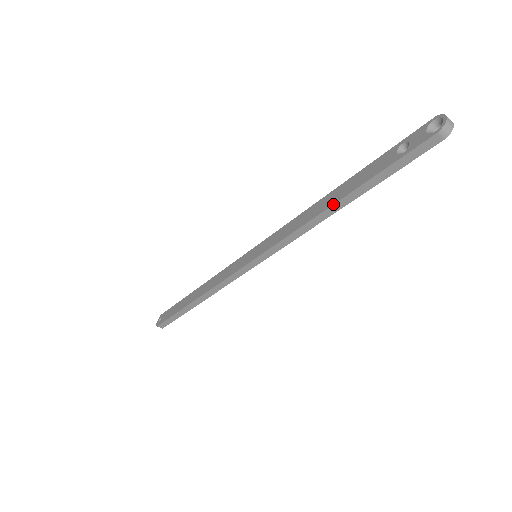
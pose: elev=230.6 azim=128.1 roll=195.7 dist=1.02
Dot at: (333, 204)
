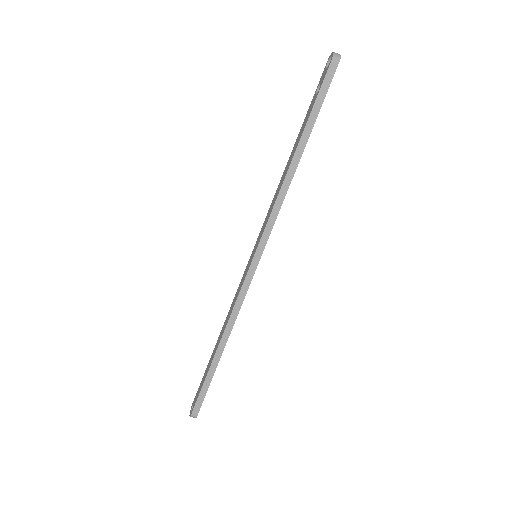
Dot at: (293, 156)
